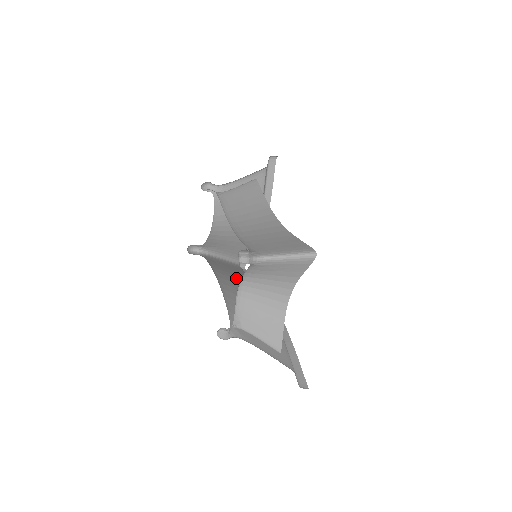
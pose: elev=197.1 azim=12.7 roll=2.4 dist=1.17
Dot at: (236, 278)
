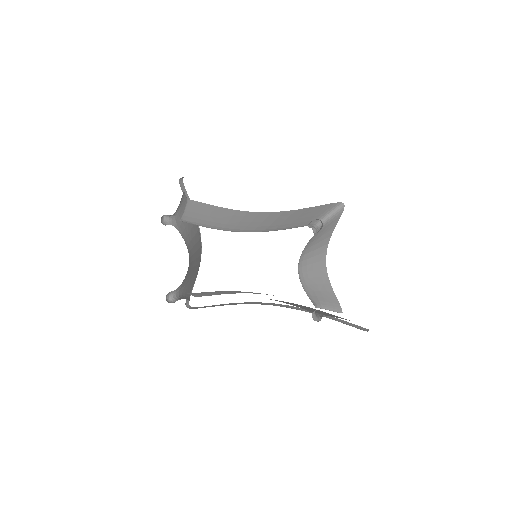
Dot at: occluded
